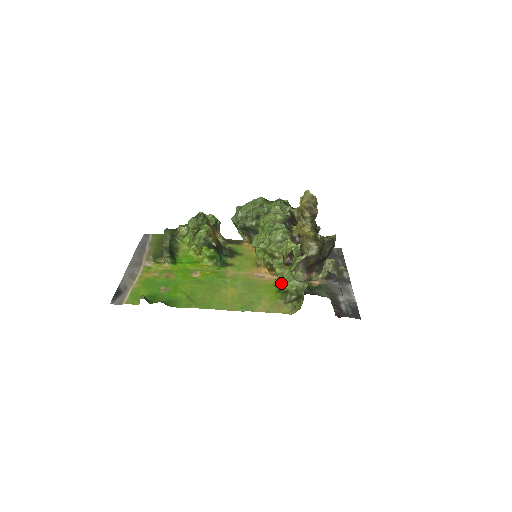
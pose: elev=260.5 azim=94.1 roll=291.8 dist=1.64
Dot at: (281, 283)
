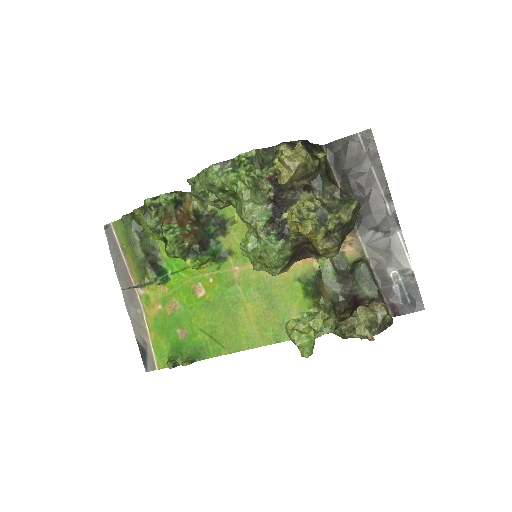
Dot at: occluded
